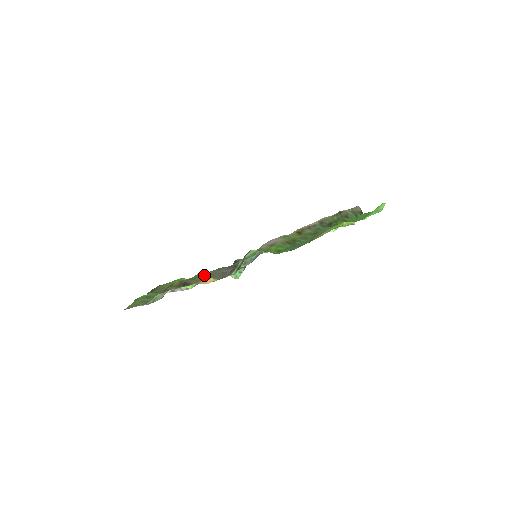
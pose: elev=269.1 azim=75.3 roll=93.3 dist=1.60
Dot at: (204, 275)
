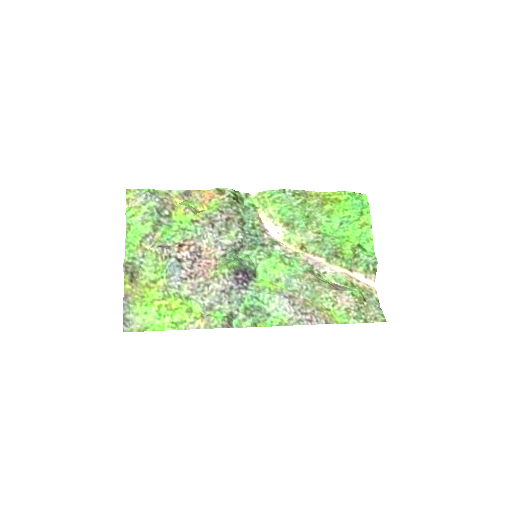
Dot at: (191, 303)
